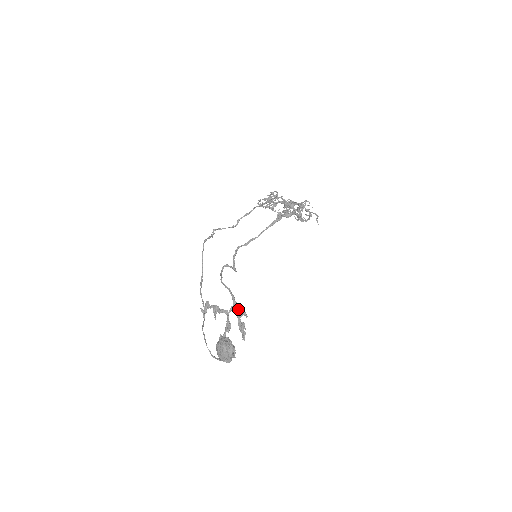
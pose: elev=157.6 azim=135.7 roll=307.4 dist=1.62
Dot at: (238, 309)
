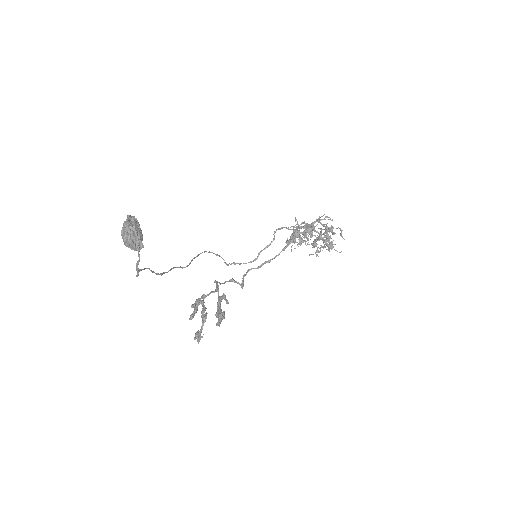
Dot at: (219, 296)
